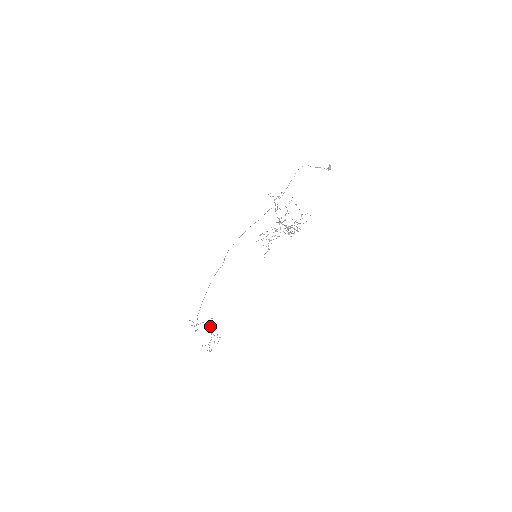
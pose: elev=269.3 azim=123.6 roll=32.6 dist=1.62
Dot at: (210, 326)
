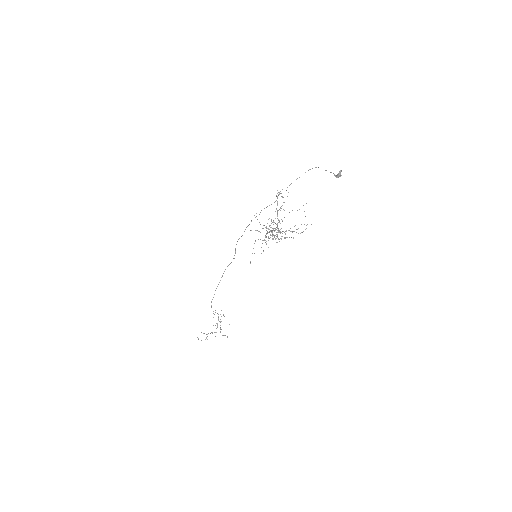
Dot at: occluded
